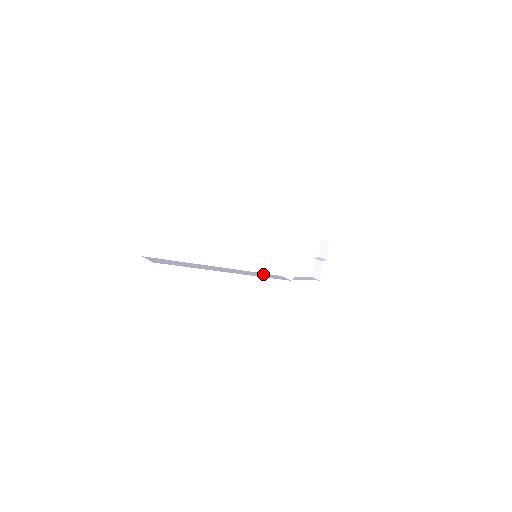
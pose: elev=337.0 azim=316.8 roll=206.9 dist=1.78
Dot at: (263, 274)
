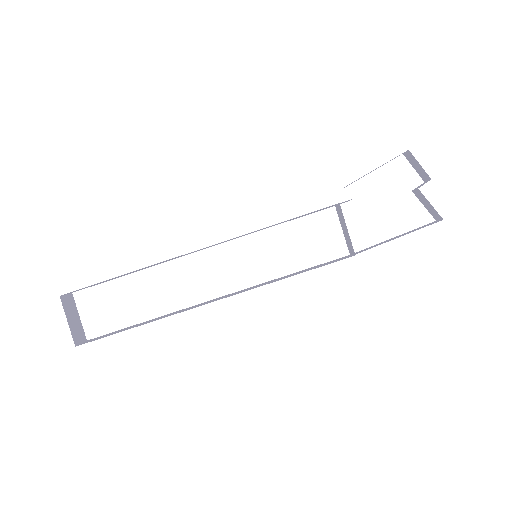
Dot at: (298, 272)
